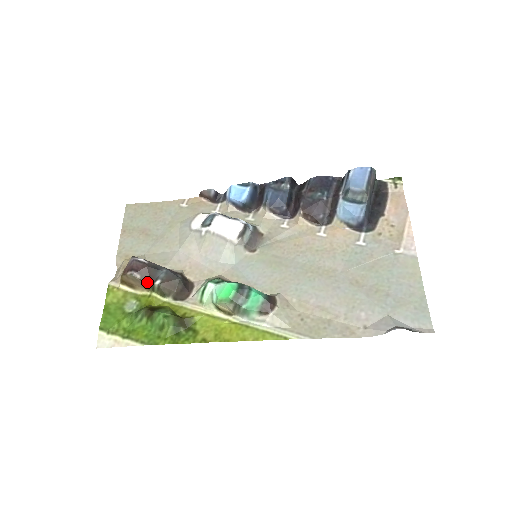
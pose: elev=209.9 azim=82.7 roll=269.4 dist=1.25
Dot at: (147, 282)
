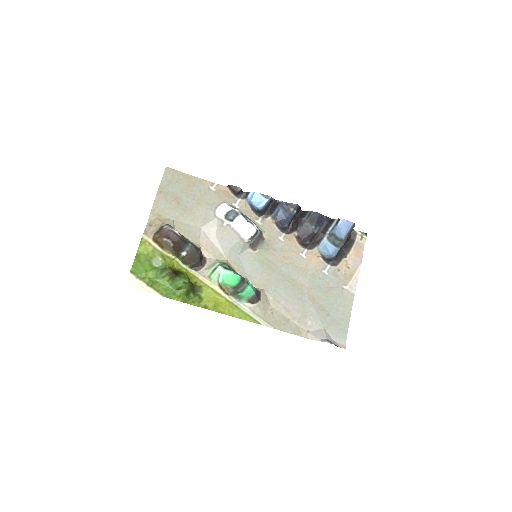
Dot at: (176, 250)
